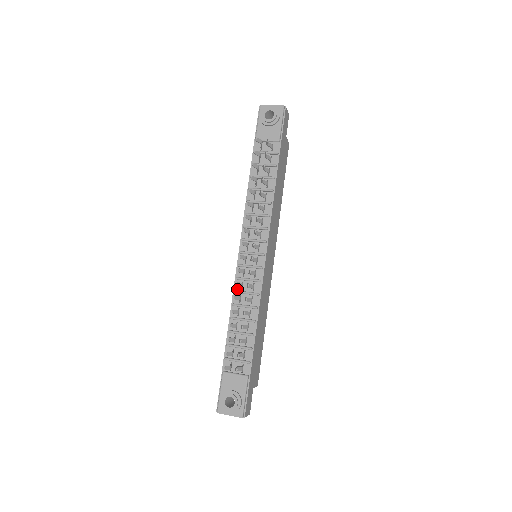
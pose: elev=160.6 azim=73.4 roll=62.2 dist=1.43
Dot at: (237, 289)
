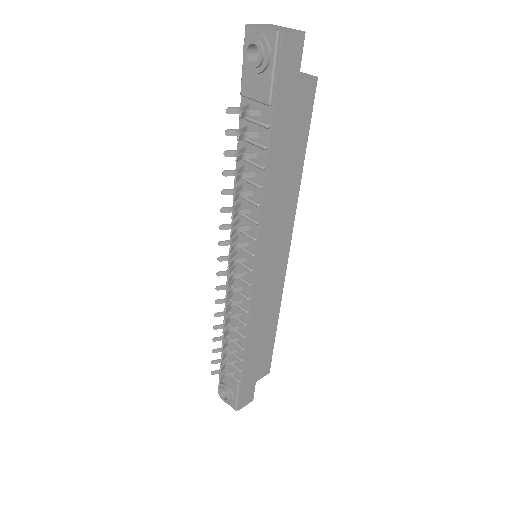
Dot at: occluded
